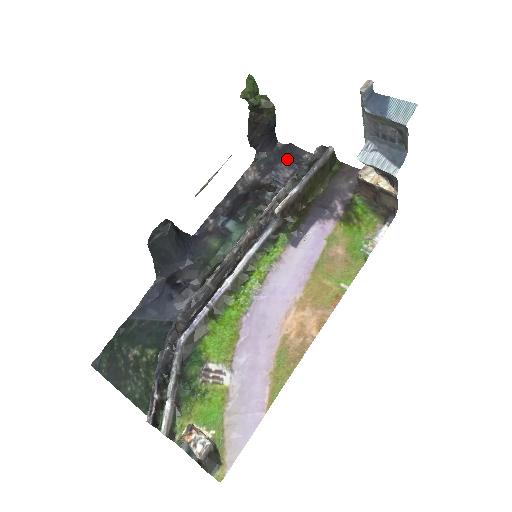
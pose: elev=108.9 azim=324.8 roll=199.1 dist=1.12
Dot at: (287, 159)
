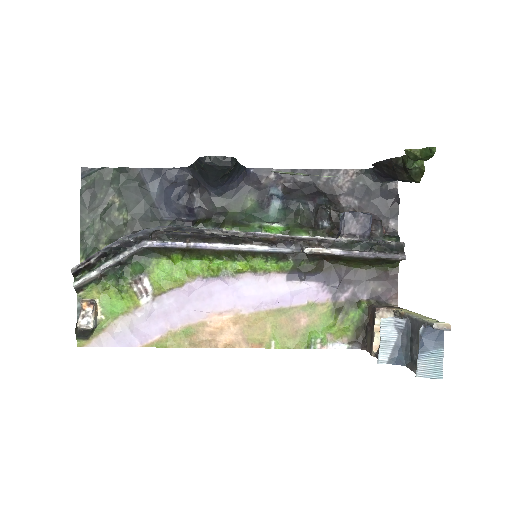
Dot at: (380, 206)
